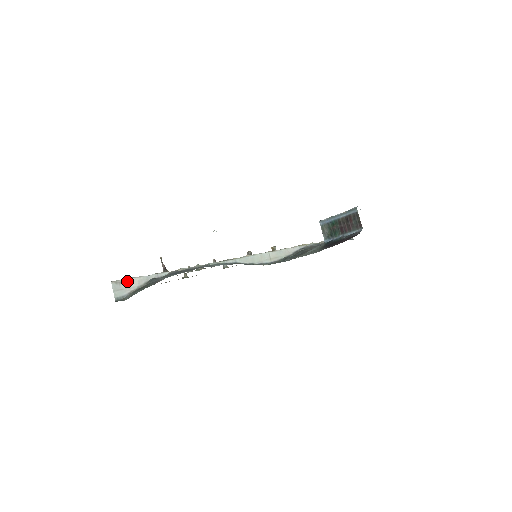
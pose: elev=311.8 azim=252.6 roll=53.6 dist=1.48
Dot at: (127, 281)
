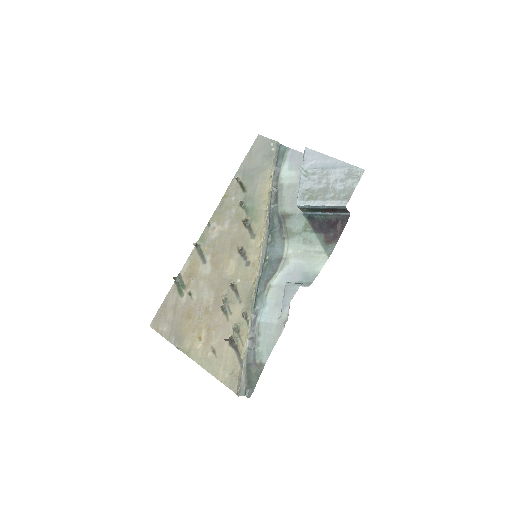
Dot at: (241, 384)
